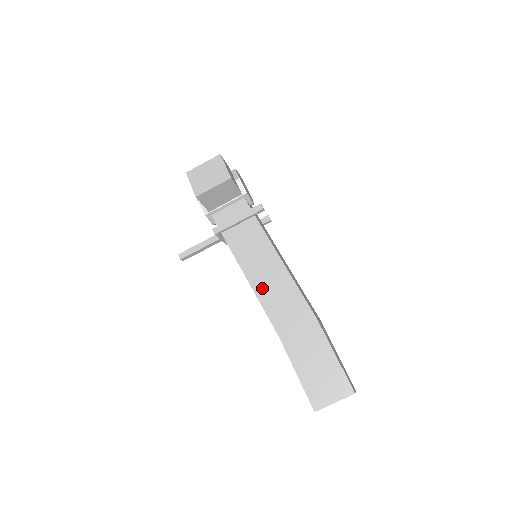
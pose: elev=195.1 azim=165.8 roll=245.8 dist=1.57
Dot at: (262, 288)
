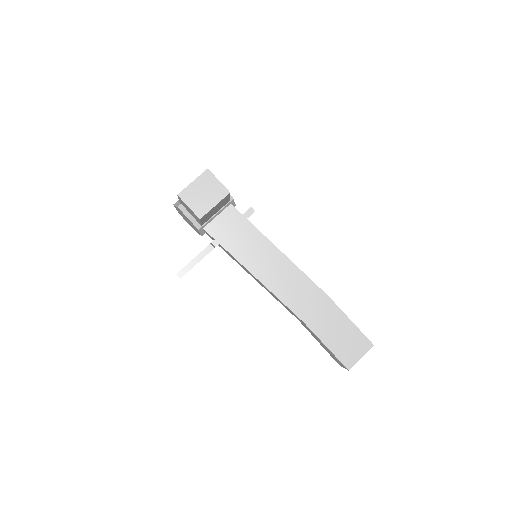
Dot at: (276, 285)
